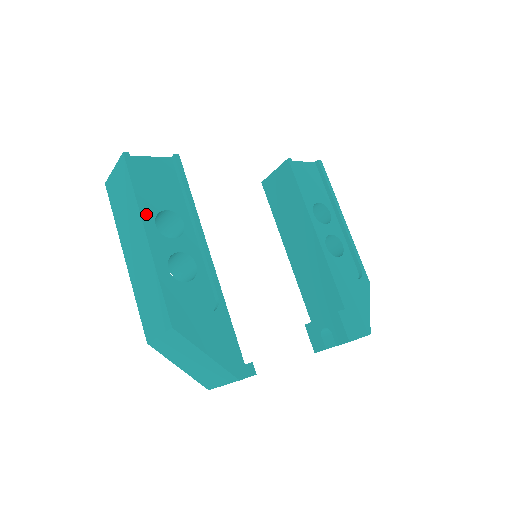
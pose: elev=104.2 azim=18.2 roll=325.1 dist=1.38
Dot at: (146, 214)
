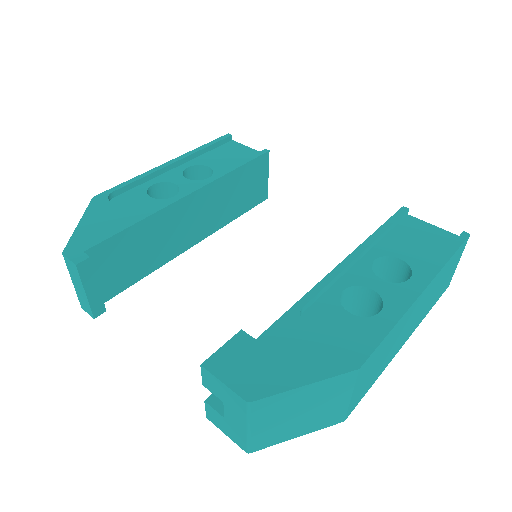
Dot at: (188, 156)
